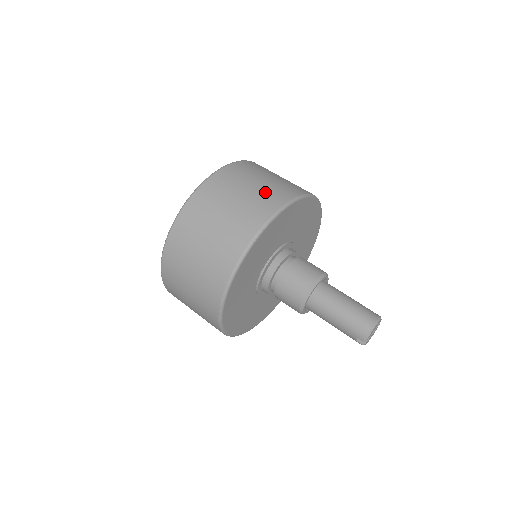
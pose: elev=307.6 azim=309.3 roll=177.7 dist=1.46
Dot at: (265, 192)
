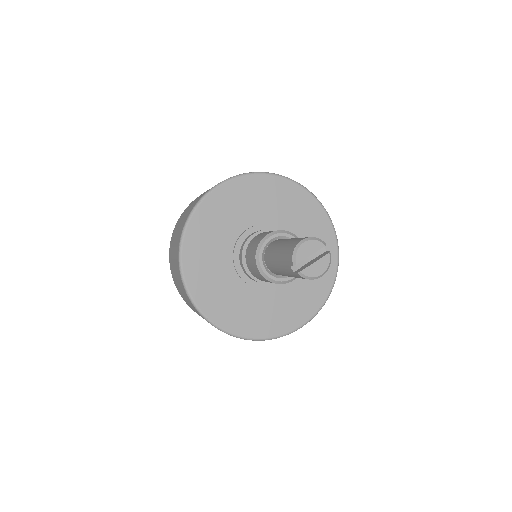
Dot at: occluded
